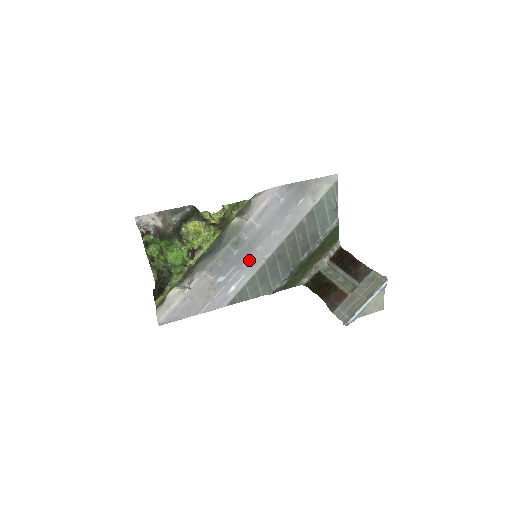
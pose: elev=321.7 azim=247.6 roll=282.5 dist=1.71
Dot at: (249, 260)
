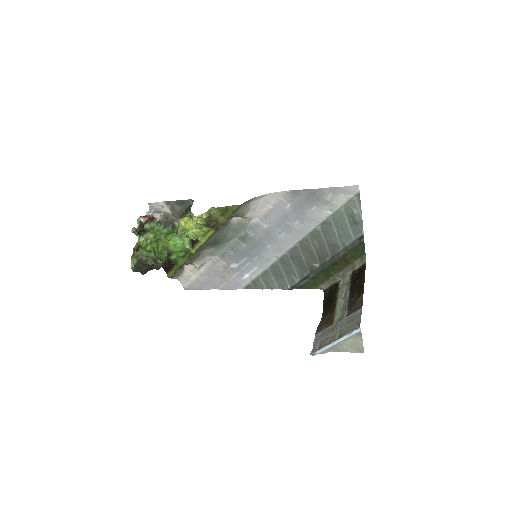
Dot at: (260, 255)
